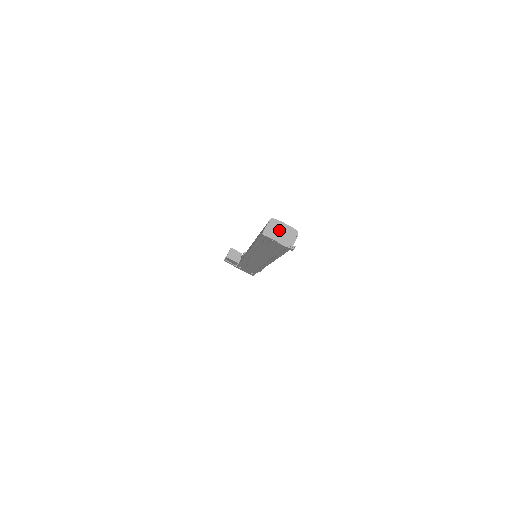
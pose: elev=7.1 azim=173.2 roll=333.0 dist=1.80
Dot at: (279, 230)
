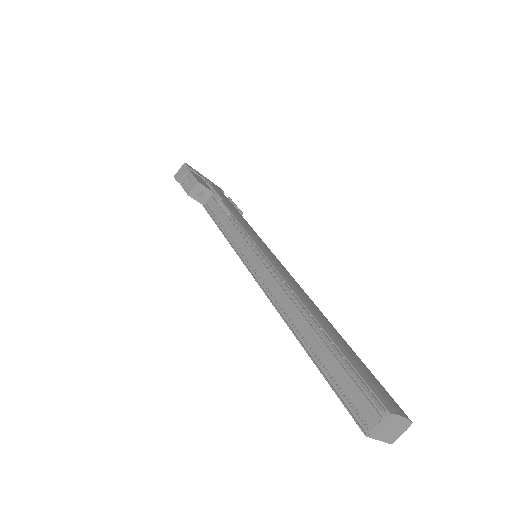
Dot at: (390, 427)
